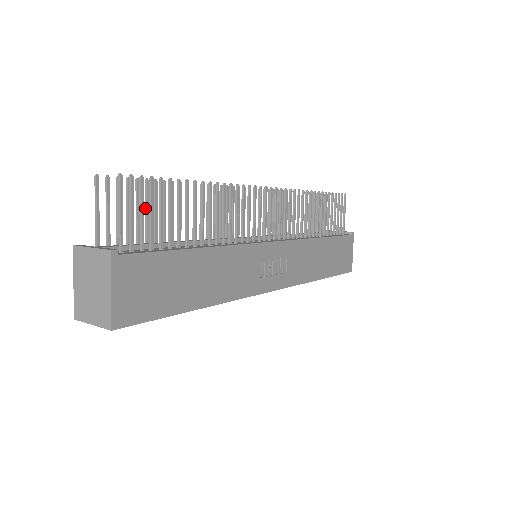
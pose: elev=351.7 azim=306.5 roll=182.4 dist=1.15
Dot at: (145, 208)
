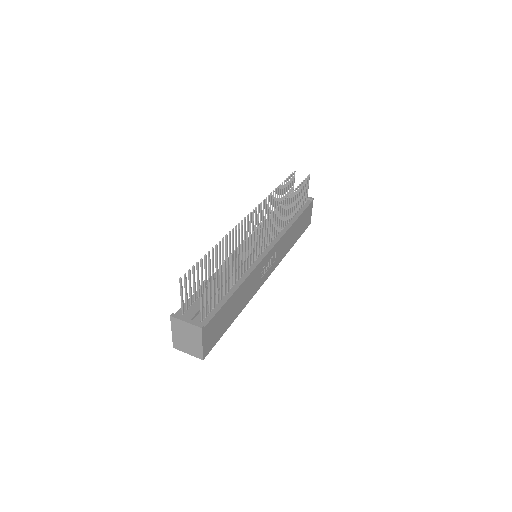
Dot at: (201, 274)
